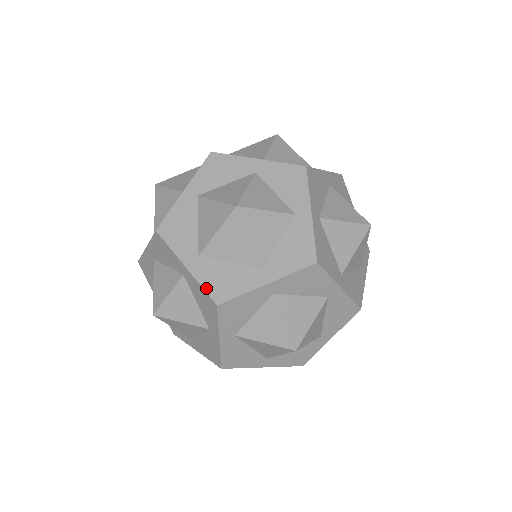
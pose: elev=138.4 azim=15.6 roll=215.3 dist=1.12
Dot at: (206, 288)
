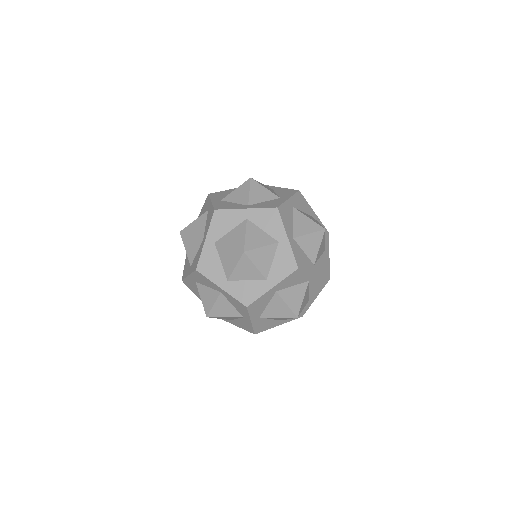
Dot at: (201, 258)
